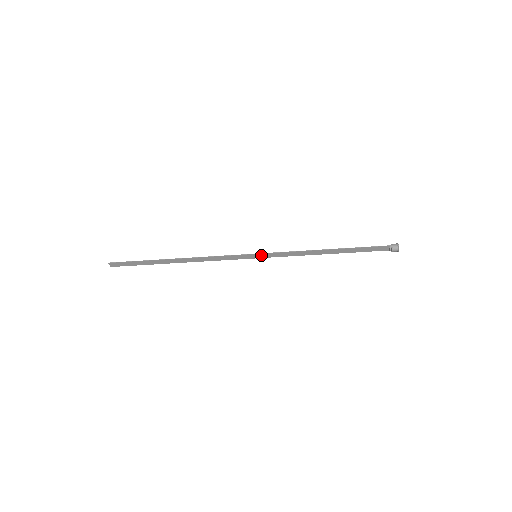
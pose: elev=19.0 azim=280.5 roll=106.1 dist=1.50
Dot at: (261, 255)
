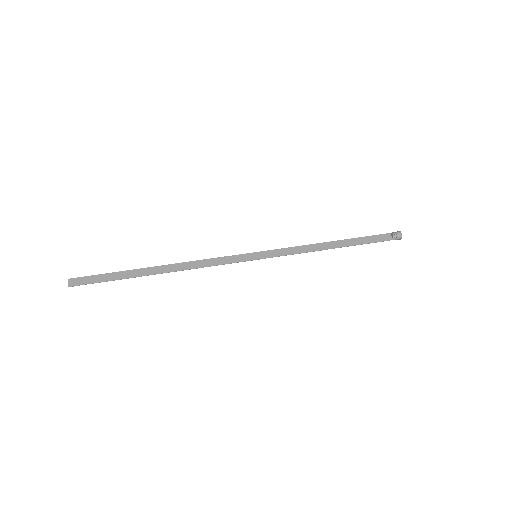
Dot at: (262, 256)
